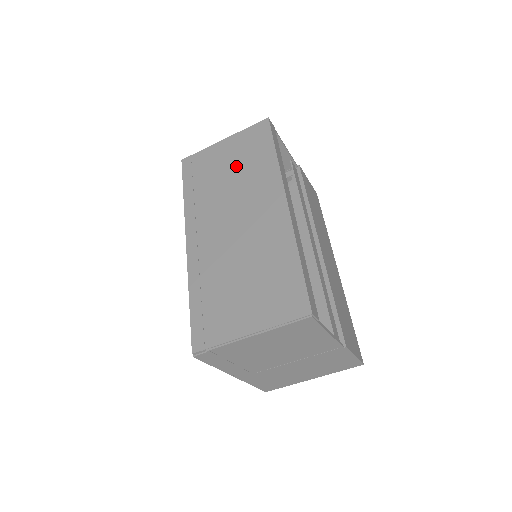
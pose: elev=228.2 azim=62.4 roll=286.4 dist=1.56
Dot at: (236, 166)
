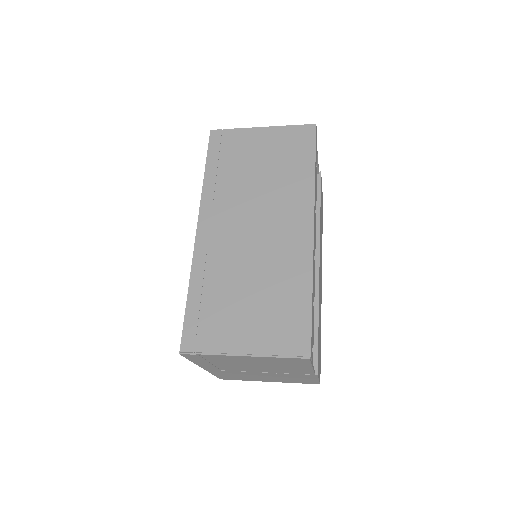
Dot at: (269, 165)
